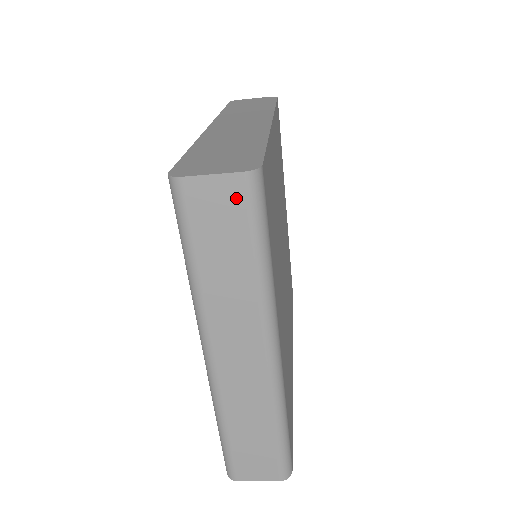
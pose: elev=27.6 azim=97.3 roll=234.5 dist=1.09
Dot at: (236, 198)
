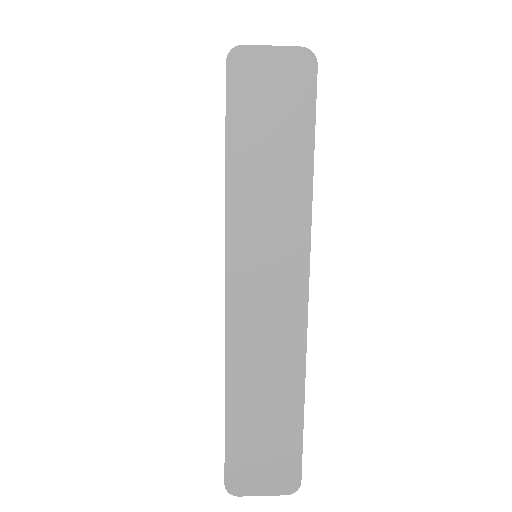
Dot at: occluded
